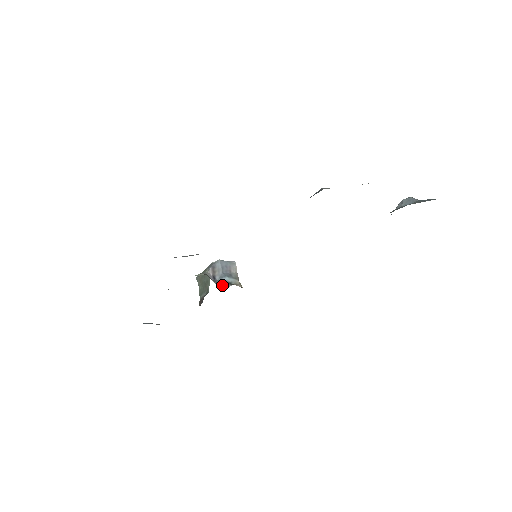
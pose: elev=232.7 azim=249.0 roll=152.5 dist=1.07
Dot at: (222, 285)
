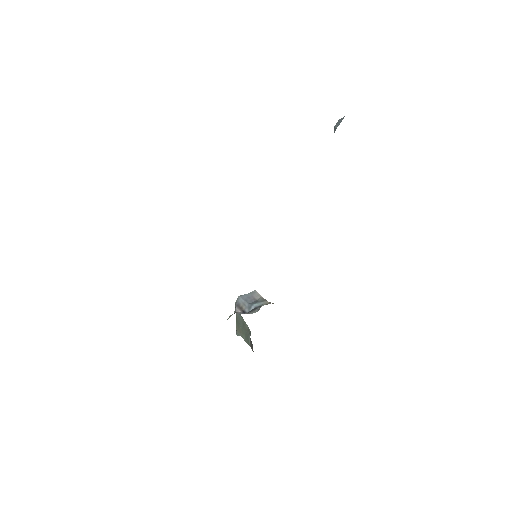
Dot at: (254, 311)
